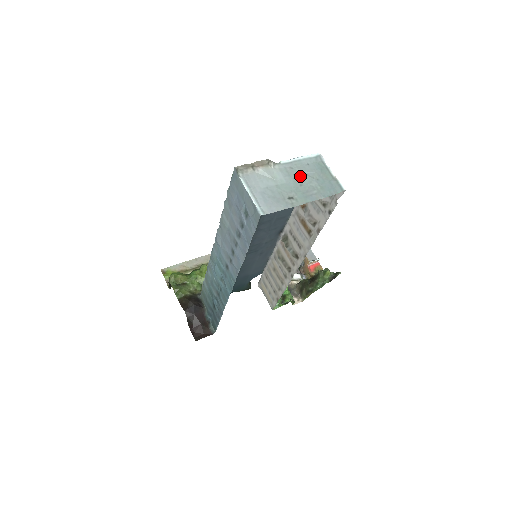
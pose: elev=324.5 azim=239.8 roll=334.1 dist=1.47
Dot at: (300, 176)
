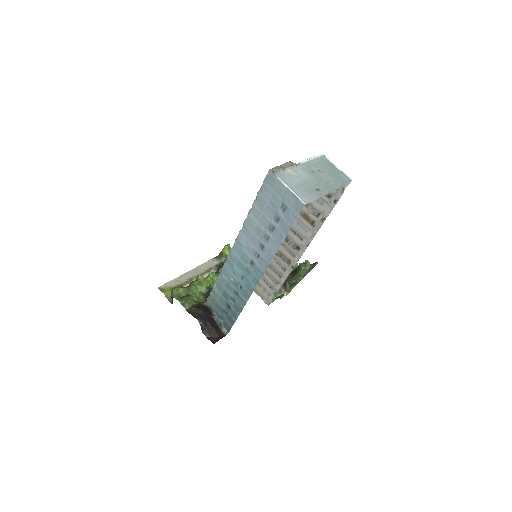
Dot at: (317, 172)
